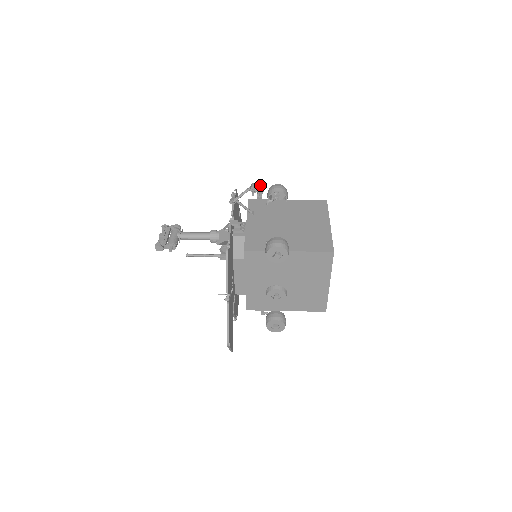
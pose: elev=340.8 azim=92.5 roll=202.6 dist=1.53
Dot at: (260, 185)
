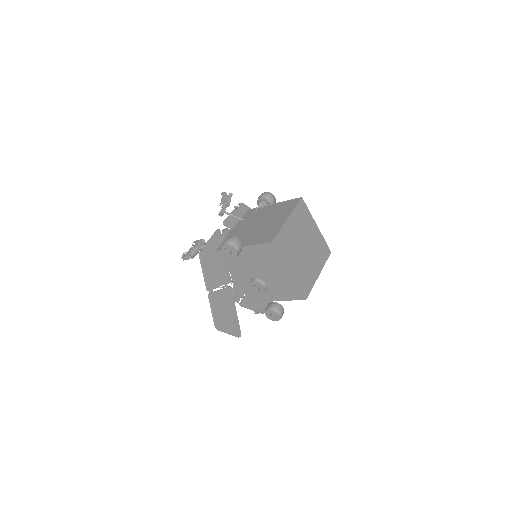
Dot at: (224, 197)
